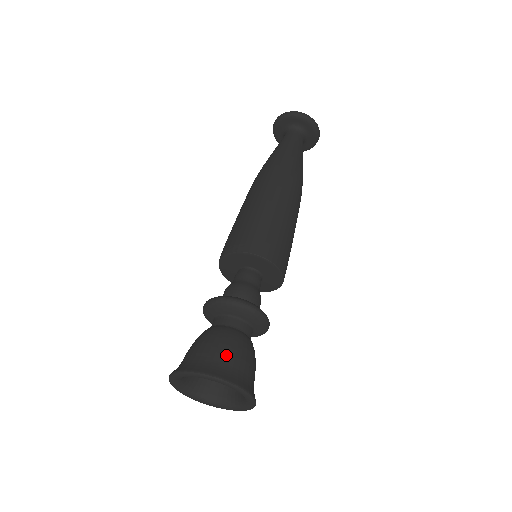
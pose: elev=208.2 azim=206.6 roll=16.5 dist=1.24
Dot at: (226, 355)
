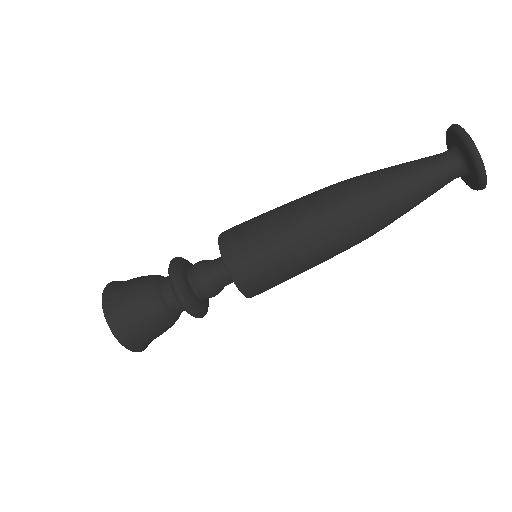
Dot at: (135, 320)
